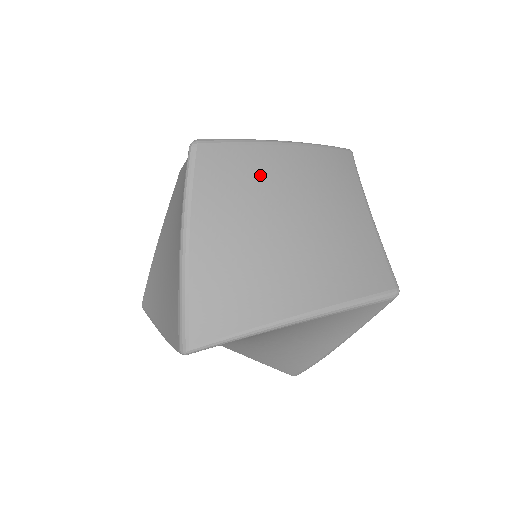
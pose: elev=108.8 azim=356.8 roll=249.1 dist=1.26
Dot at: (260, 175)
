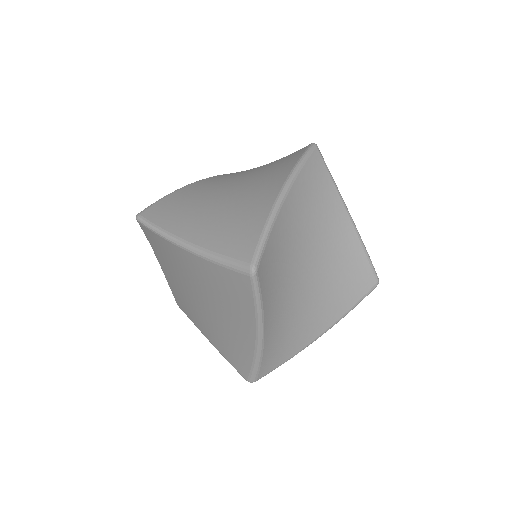
Dot at: (188, 198)
